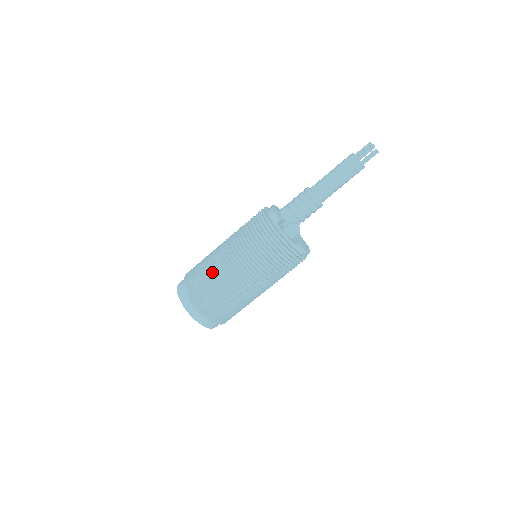
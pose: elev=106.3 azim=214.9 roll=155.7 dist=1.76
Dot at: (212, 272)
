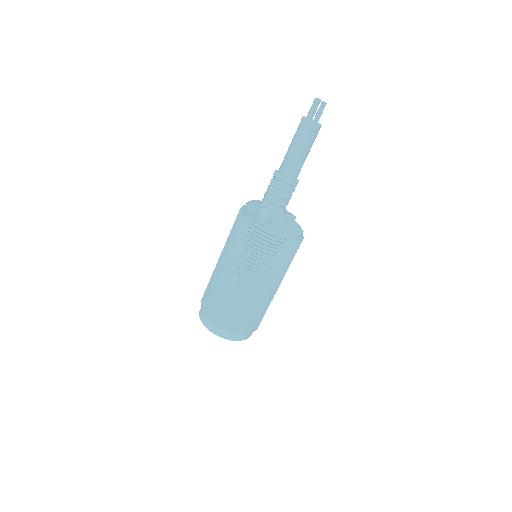
Dot at: (212, 279)
